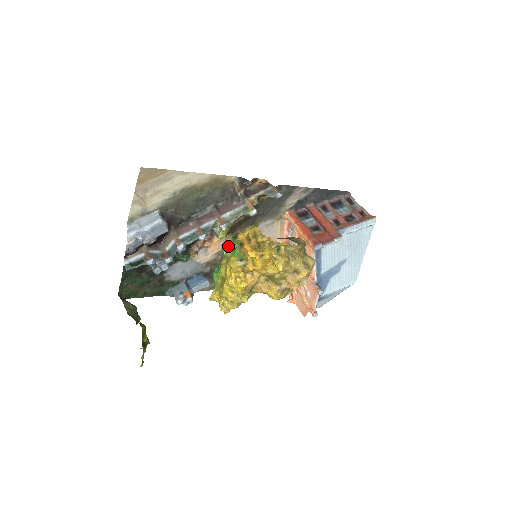
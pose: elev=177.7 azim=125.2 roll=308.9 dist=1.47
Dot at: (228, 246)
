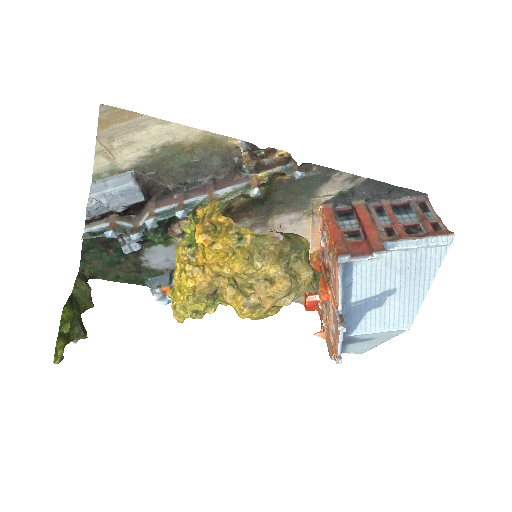
Dot at: (189, 226)
